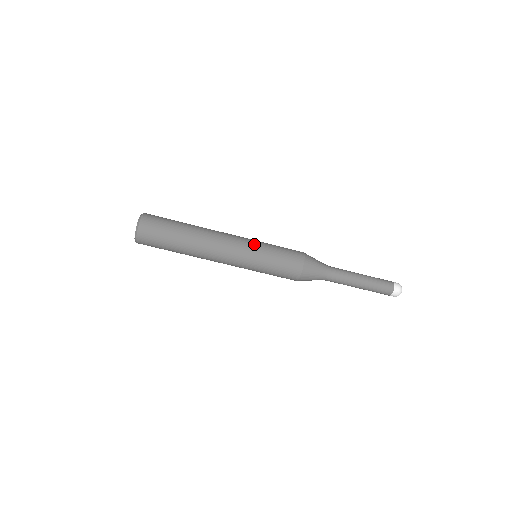
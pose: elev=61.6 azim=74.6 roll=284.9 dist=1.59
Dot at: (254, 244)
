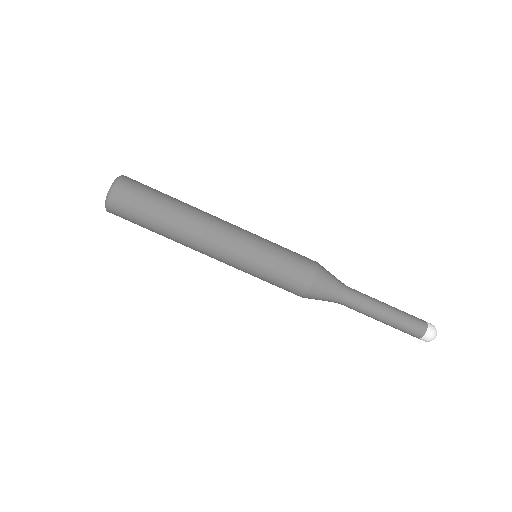
Dot at: (257, 235)
